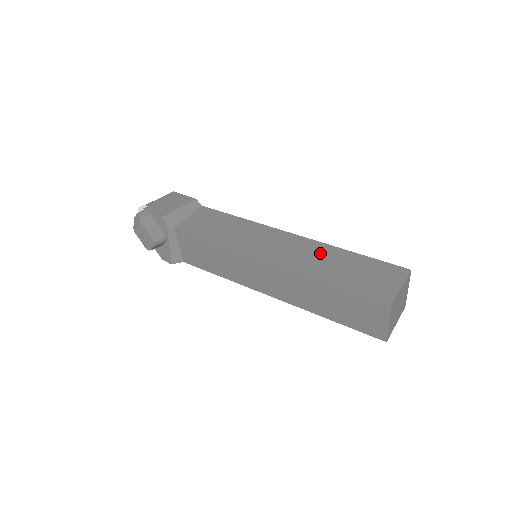
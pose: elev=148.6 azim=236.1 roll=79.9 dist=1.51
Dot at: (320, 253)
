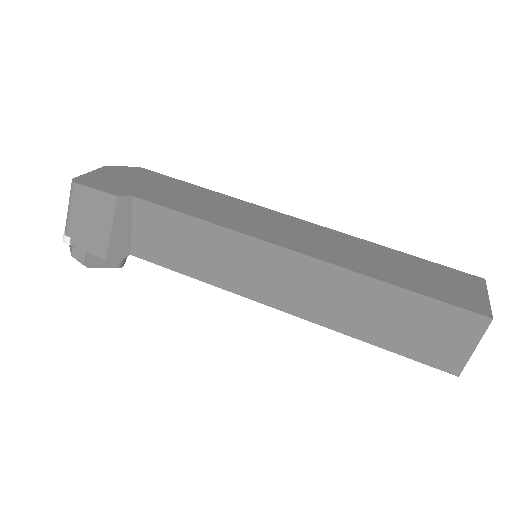
Dot at: (348, 293)
